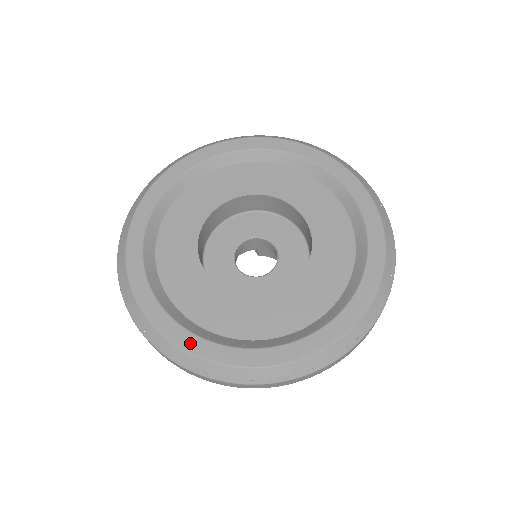
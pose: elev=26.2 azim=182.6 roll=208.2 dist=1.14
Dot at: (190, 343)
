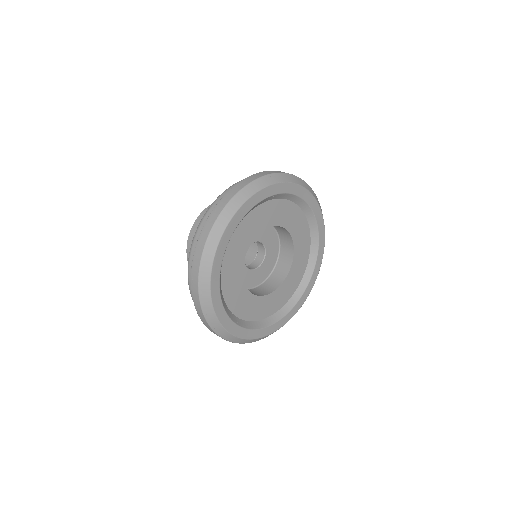
Dot at: (221, 314)
